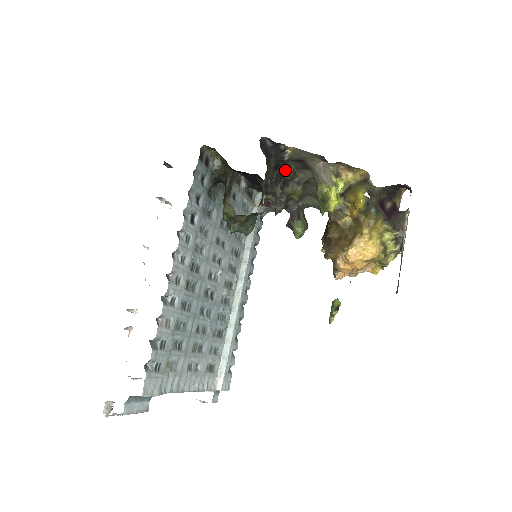
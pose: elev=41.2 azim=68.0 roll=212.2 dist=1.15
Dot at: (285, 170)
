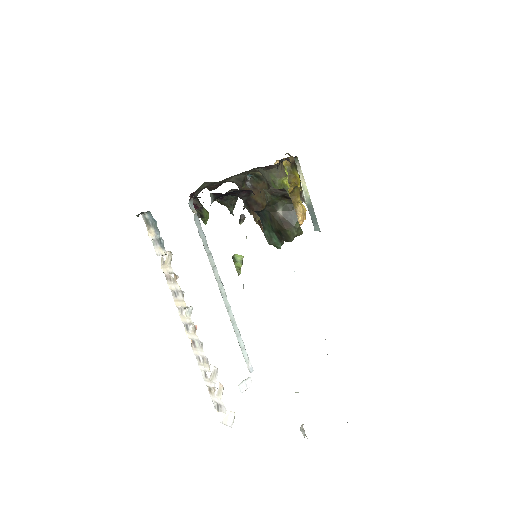
Dot at: occluded
